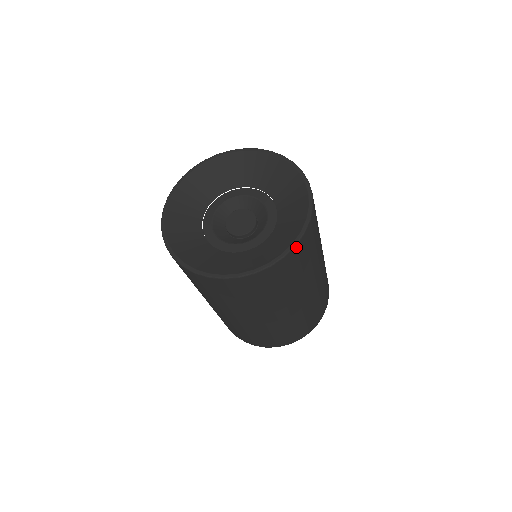
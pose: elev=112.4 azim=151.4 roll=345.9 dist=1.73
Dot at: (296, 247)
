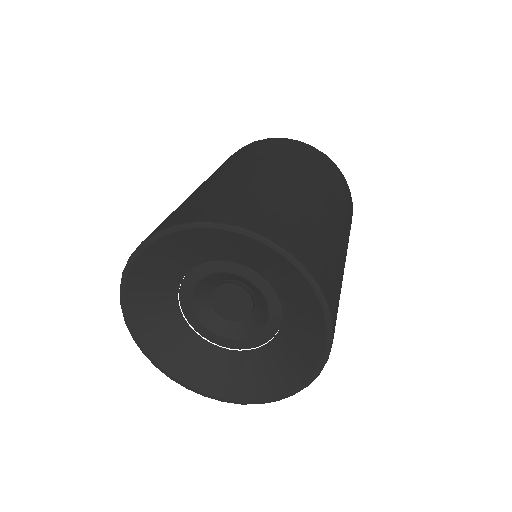
Dot at: (308, 383)
